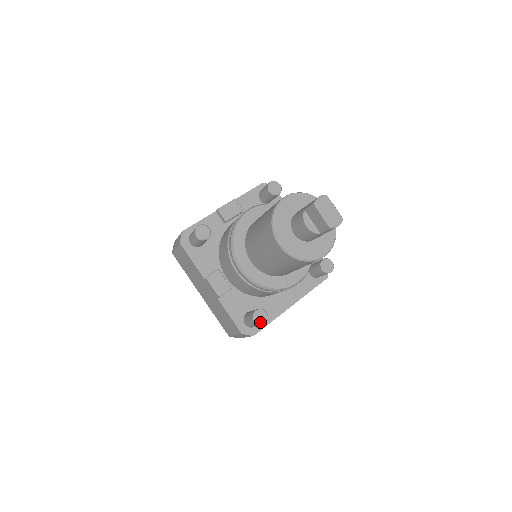
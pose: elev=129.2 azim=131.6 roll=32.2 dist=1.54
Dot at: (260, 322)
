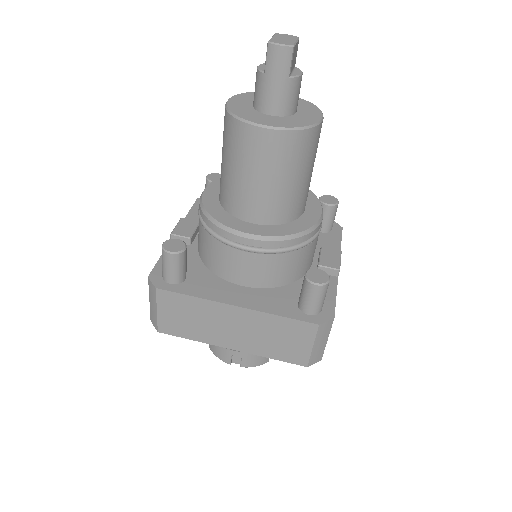
Dot at: (167, 247)
